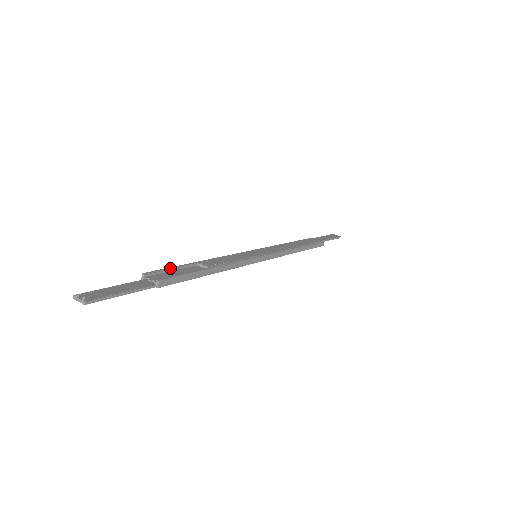
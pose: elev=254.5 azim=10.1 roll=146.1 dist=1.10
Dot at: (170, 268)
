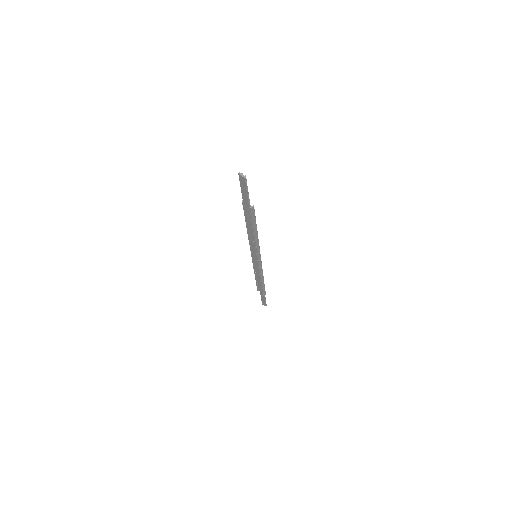
Dot at: occluded
